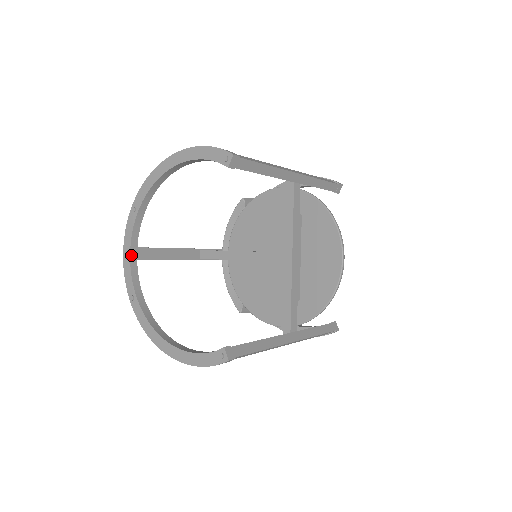
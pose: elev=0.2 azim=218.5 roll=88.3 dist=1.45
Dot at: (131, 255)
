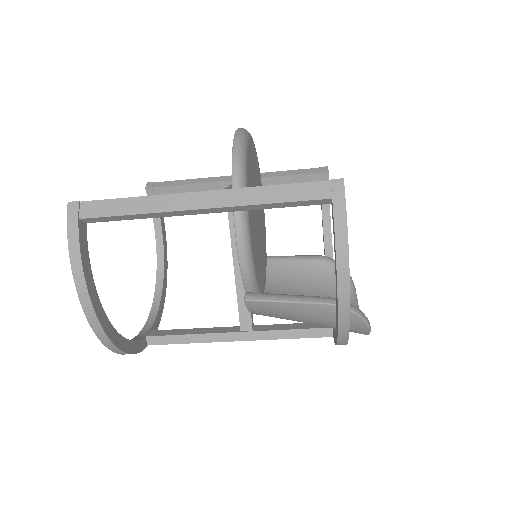
Dot at: (140, 333)
